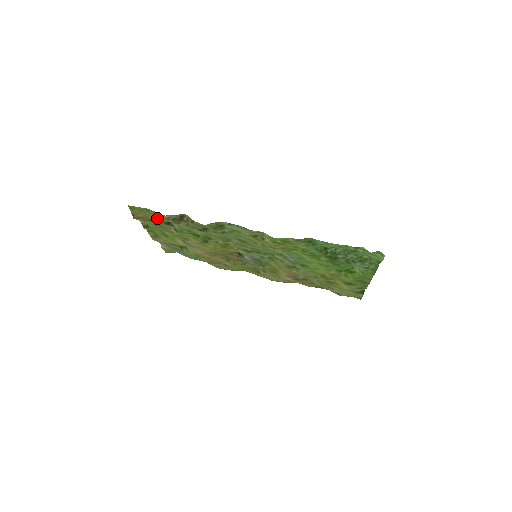
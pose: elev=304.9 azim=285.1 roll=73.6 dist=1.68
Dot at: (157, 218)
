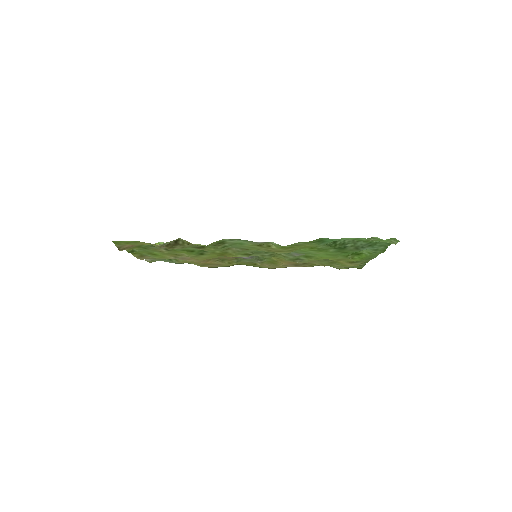
Dot at: occluded
